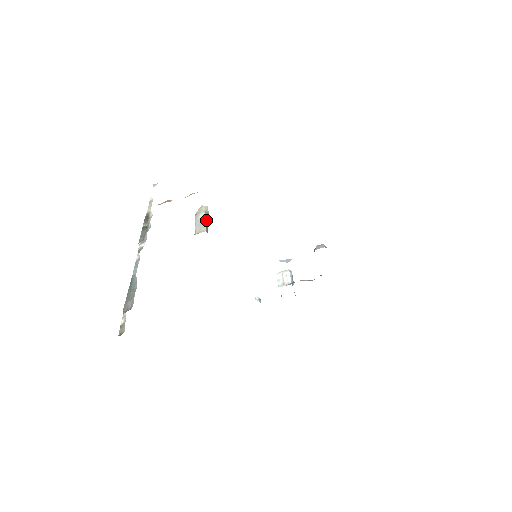
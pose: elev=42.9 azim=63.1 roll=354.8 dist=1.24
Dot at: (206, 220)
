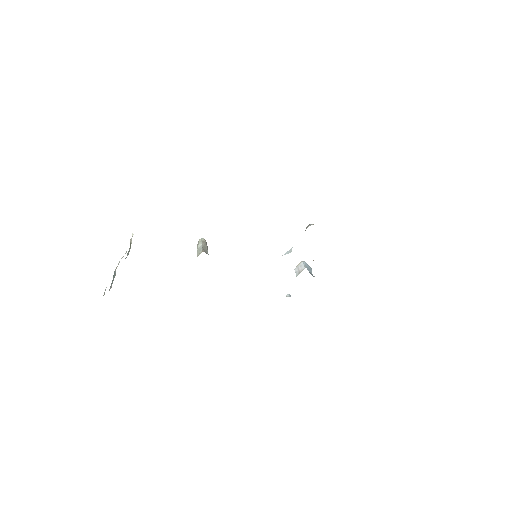
Dot at: (203, 246)
